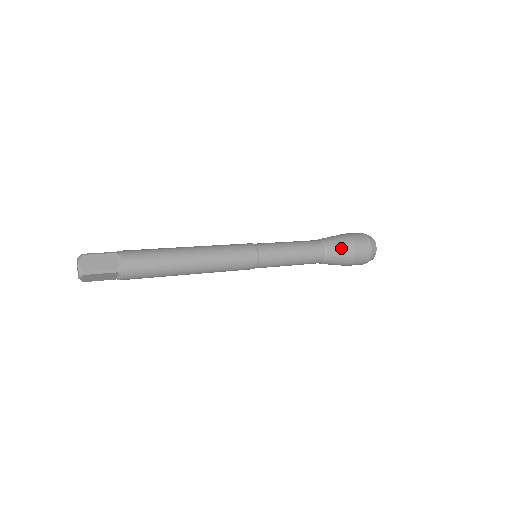
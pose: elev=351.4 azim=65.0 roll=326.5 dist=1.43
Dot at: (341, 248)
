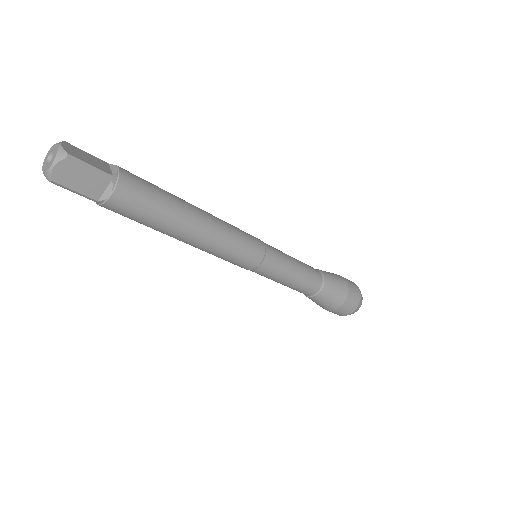
Dot at: (336, 279)
